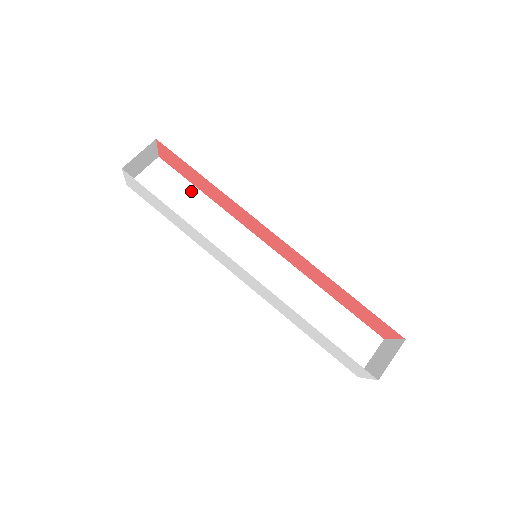
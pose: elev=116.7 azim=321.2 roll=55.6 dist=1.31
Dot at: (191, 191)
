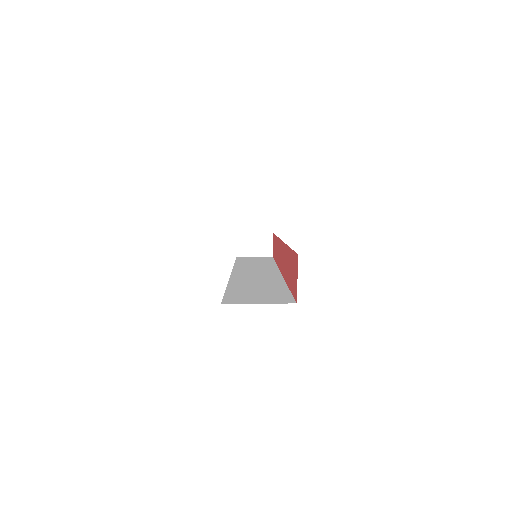
Dot at: (269, 261)
